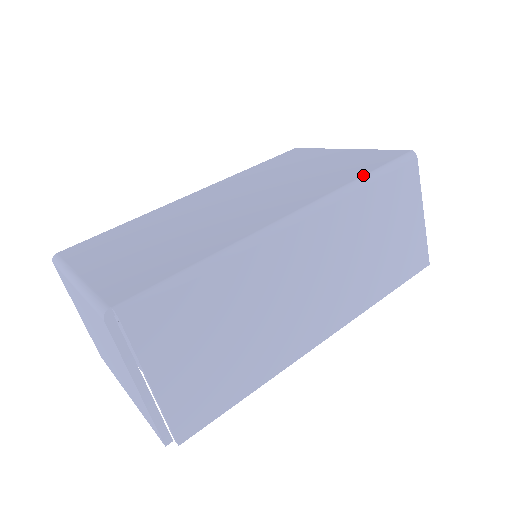
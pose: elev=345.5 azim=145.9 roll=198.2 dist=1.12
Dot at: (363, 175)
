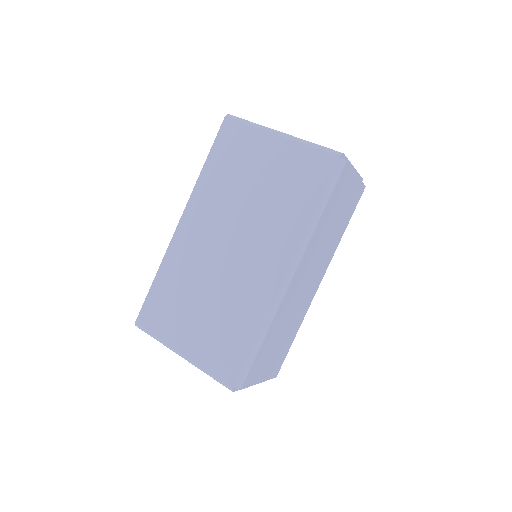
Dot at: (316, 209)
